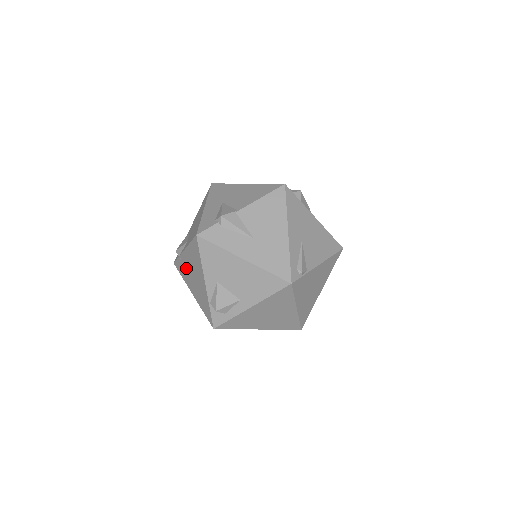
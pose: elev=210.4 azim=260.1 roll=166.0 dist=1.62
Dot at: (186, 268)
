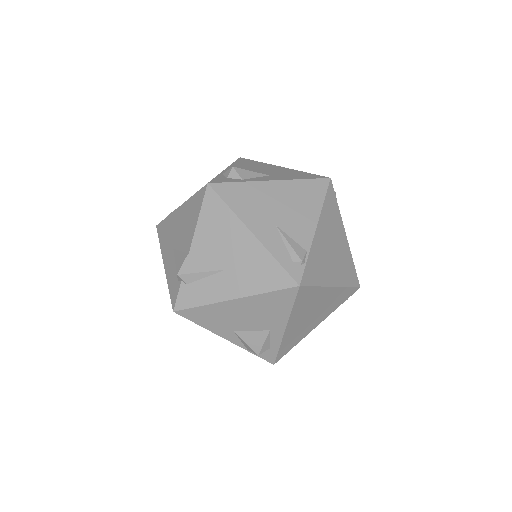
Dot at: occluded
